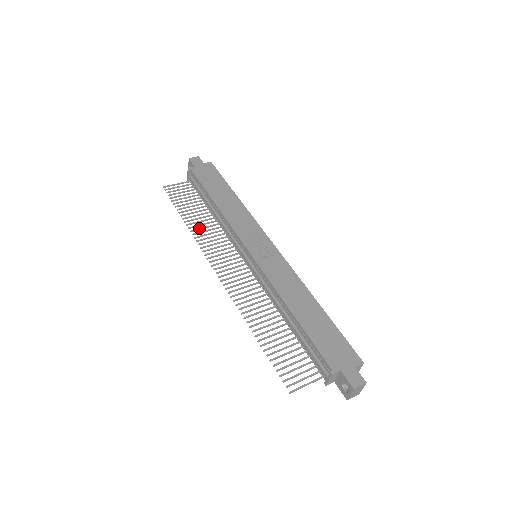
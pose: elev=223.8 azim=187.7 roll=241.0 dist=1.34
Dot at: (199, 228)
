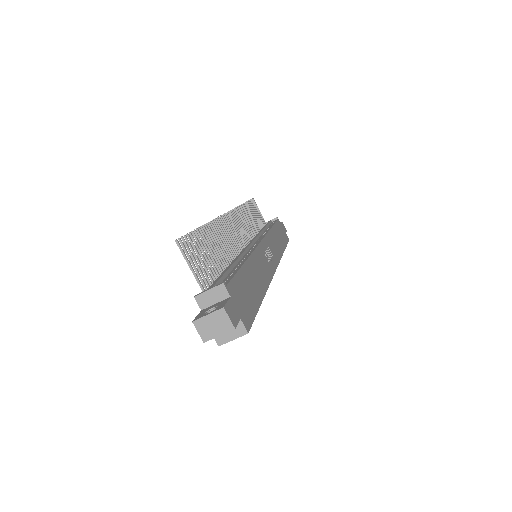
Dot at: (246, 214)
